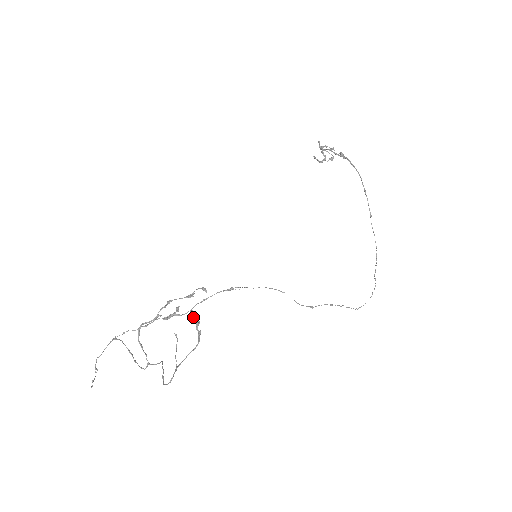
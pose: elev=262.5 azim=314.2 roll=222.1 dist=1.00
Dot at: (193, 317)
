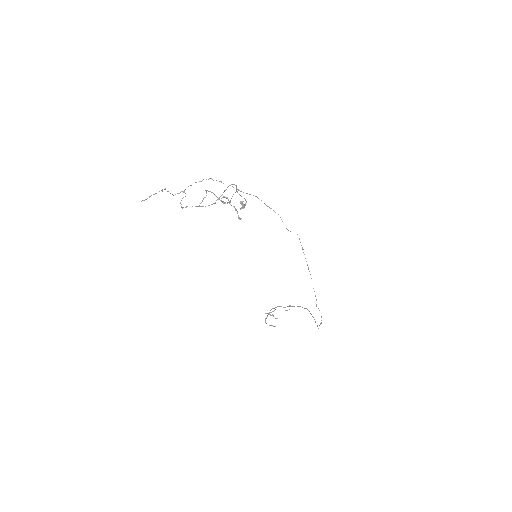
Dot at: (242, 203)
